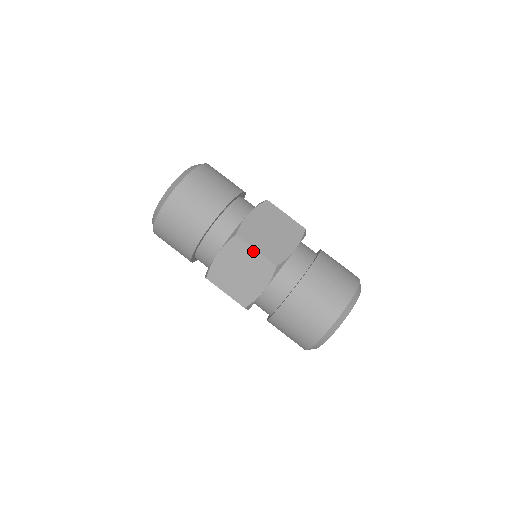
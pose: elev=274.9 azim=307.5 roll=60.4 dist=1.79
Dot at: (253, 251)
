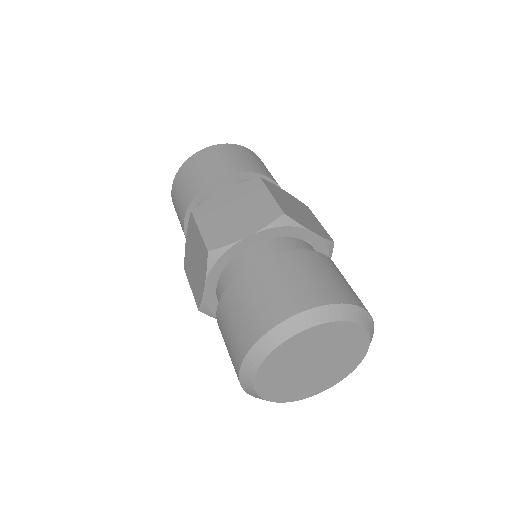
Dot at: (198, 231)
